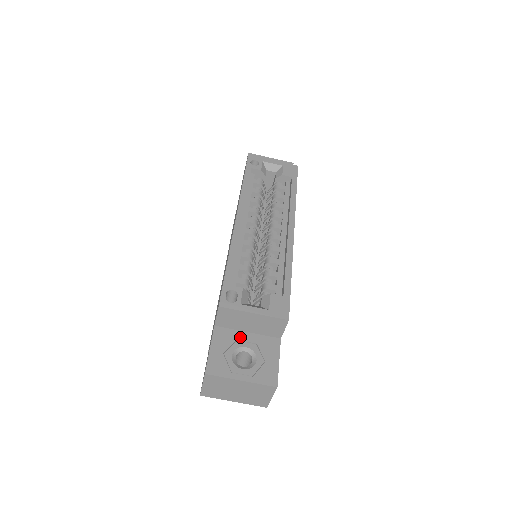
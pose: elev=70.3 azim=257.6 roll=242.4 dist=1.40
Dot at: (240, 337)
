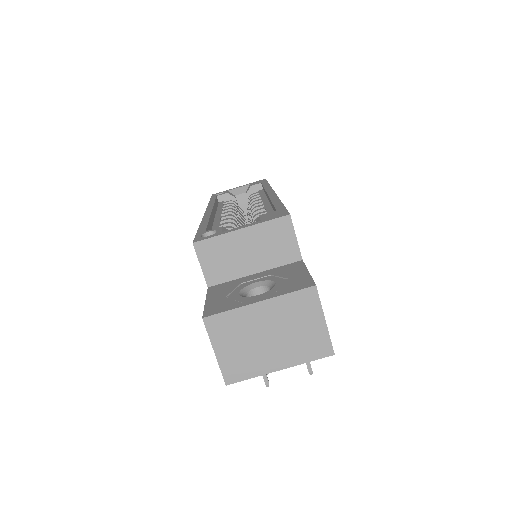
Dot at: (245, 280)
